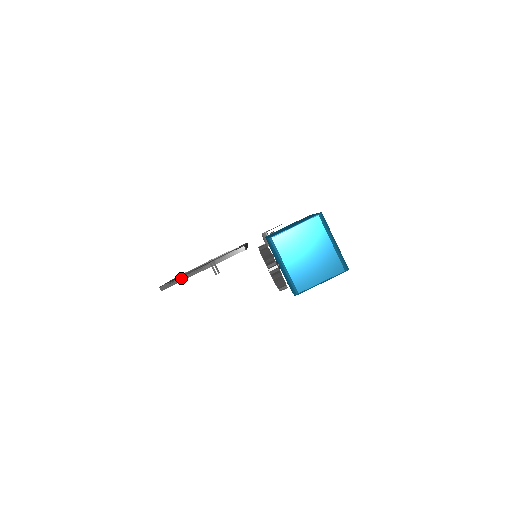
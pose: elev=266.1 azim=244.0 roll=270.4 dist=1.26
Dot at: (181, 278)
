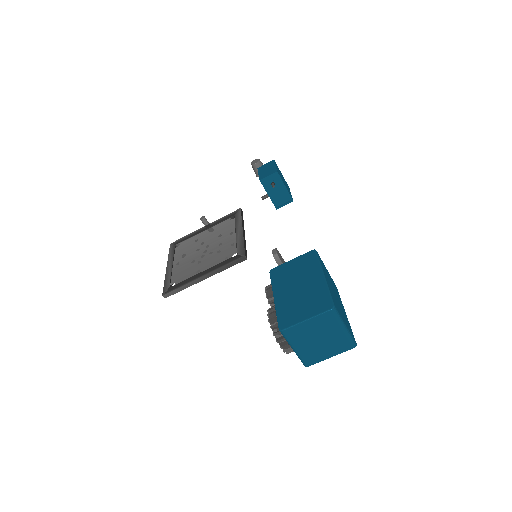
Dot at: (183, 287)
